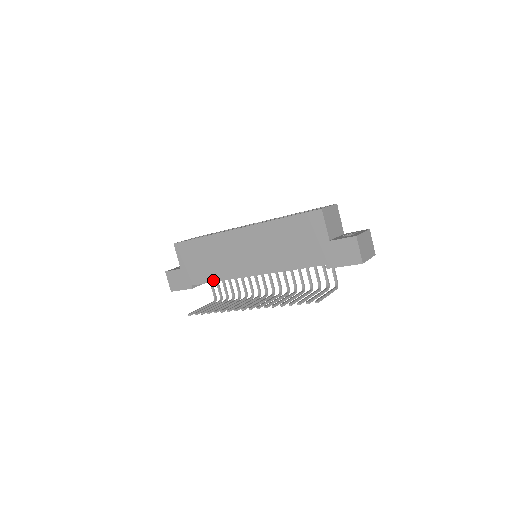
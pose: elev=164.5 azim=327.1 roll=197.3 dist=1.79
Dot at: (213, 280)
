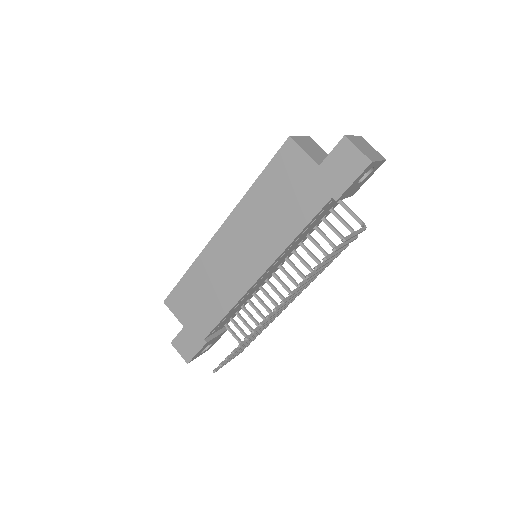
Dot at: (223, 314)
